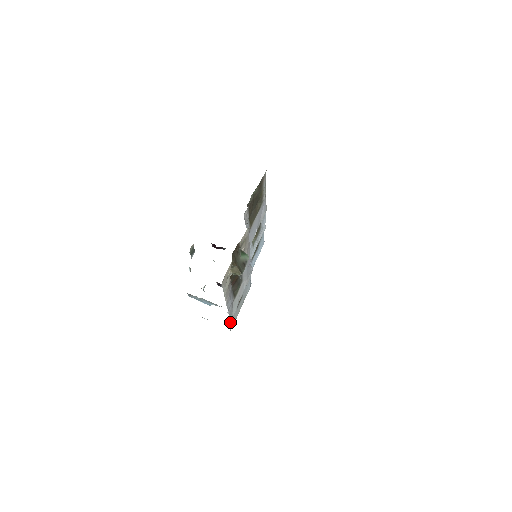
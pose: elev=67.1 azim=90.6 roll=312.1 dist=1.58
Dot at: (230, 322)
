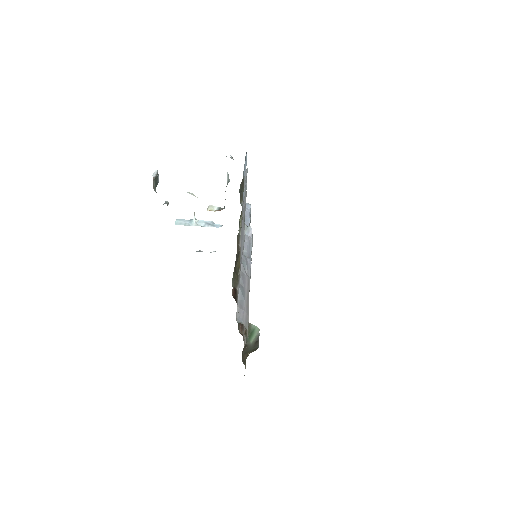
Dot at: occluded
